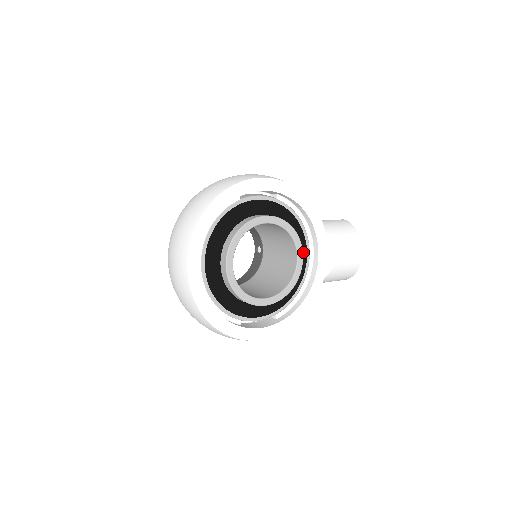
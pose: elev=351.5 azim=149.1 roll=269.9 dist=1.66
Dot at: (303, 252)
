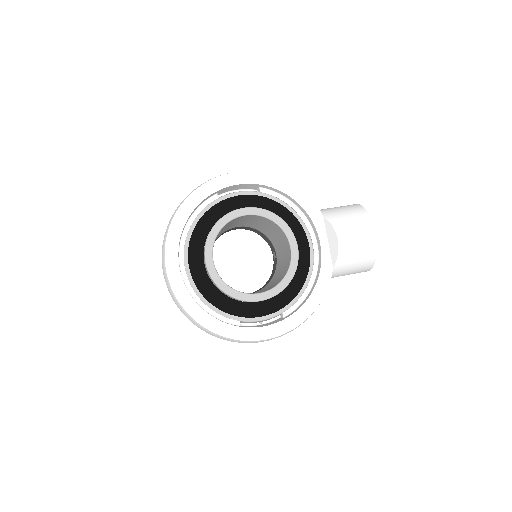
Dot at: (303, 243)
